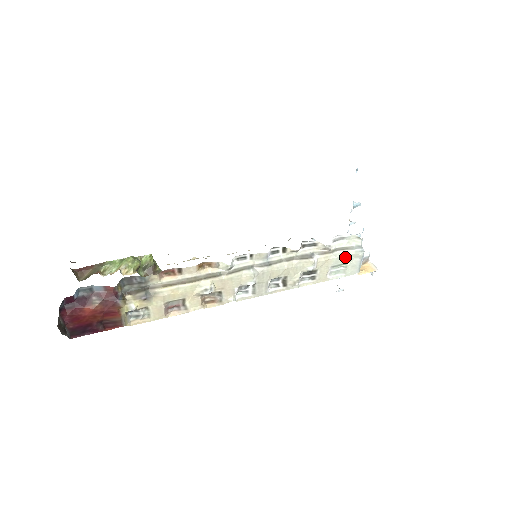
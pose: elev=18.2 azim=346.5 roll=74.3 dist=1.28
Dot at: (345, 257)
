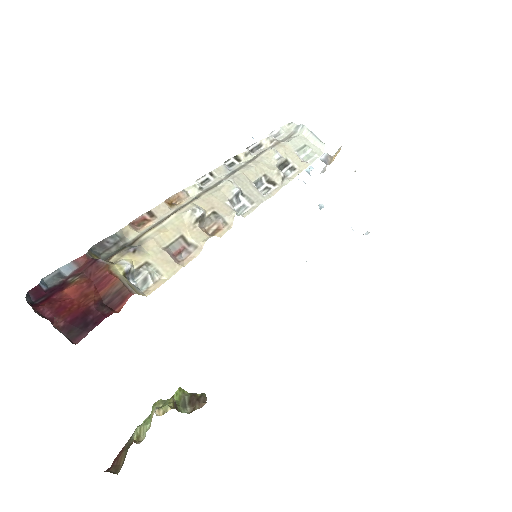
Dot at: (297, 140)
